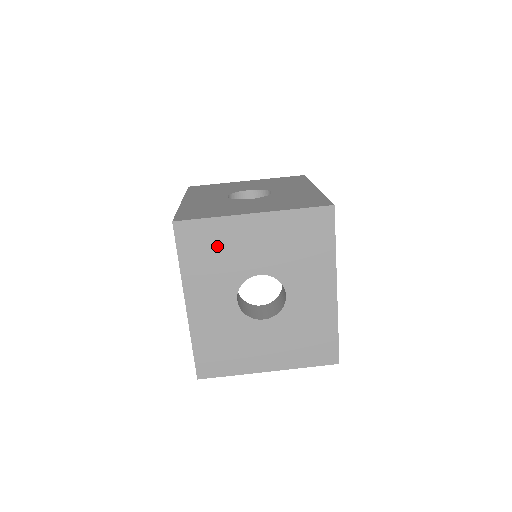
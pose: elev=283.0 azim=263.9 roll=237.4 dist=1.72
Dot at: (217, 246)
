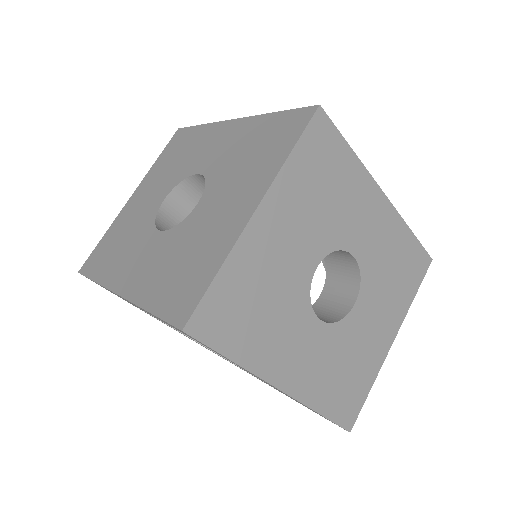
Dot at: (254, 293)
